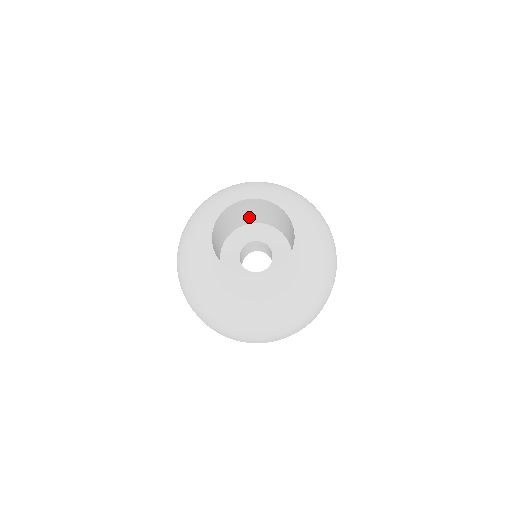
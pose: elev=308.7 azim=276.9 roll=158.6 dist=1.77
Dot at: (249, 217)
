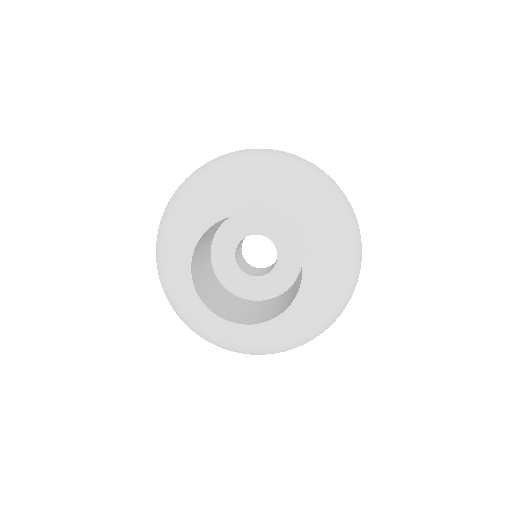
Dot at: occluded
